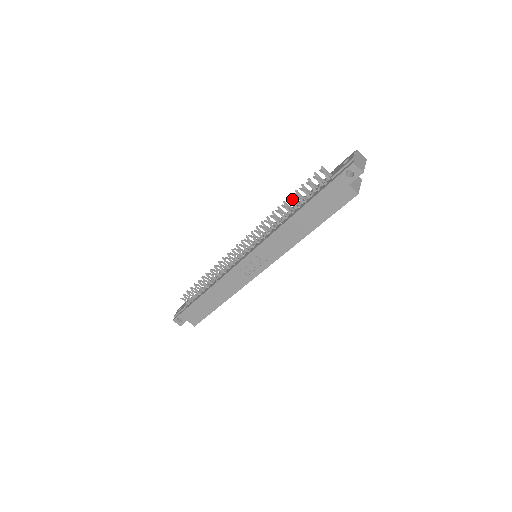
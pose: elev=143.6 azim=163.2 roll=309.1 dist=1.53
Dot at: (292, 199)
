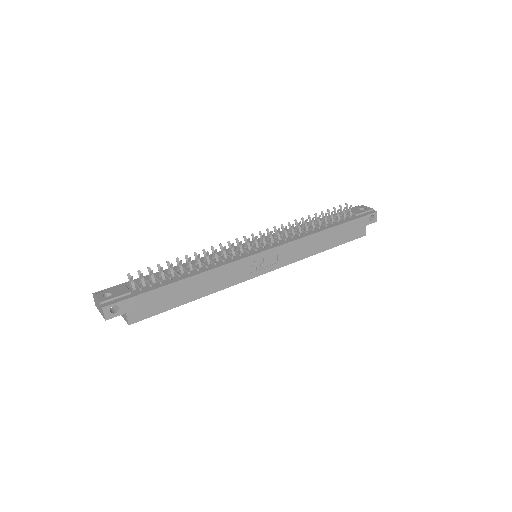
Dot at: (317, 217)
